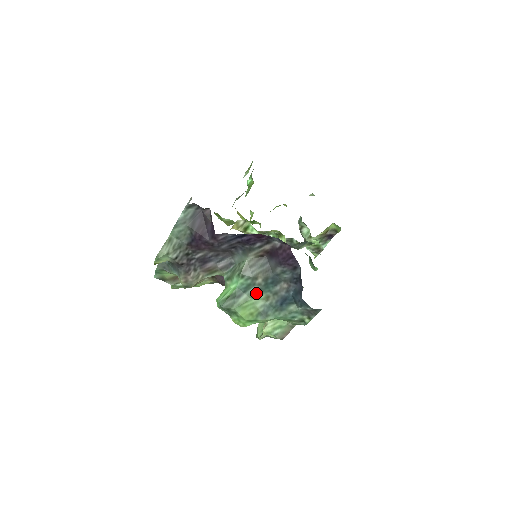
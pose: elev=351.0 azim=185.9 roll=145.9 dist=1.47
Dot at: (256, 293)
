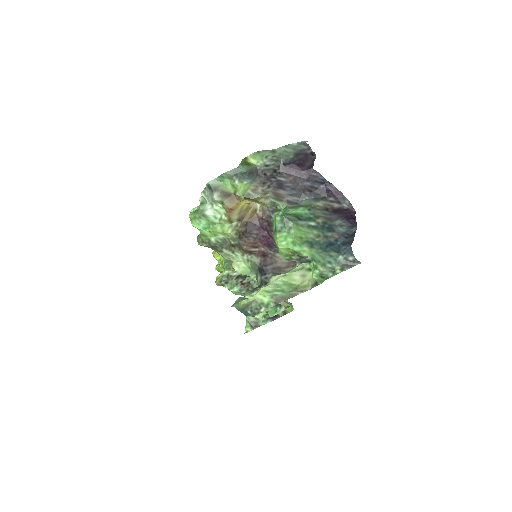
Dot at: (312, 227)
